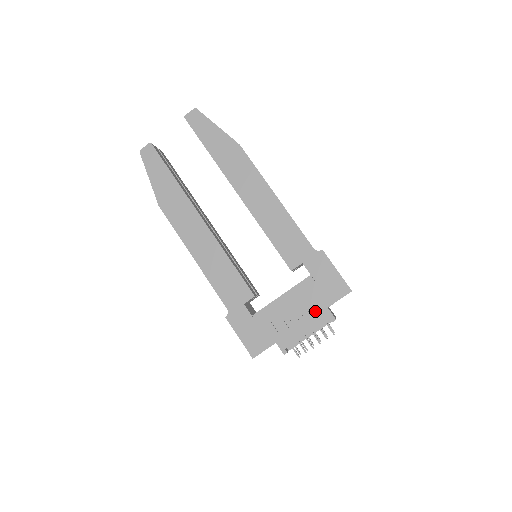
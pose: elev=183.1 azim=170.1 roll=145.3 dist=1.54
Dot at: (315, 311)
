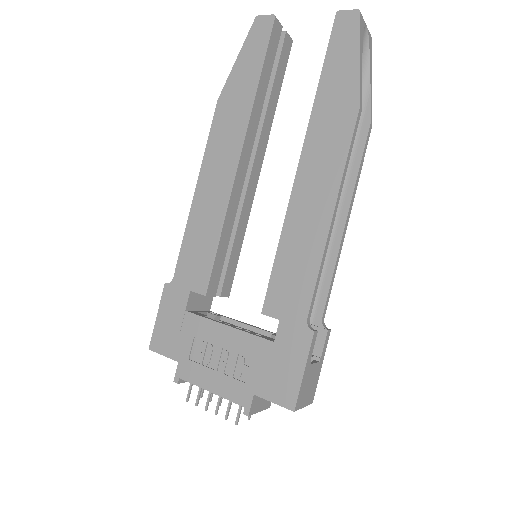
Dot at: (239, 381)
